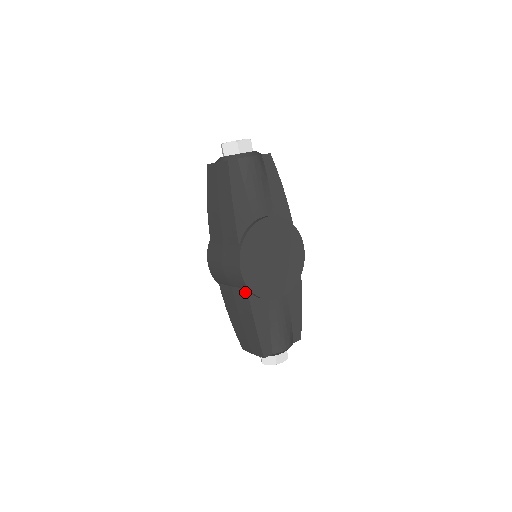
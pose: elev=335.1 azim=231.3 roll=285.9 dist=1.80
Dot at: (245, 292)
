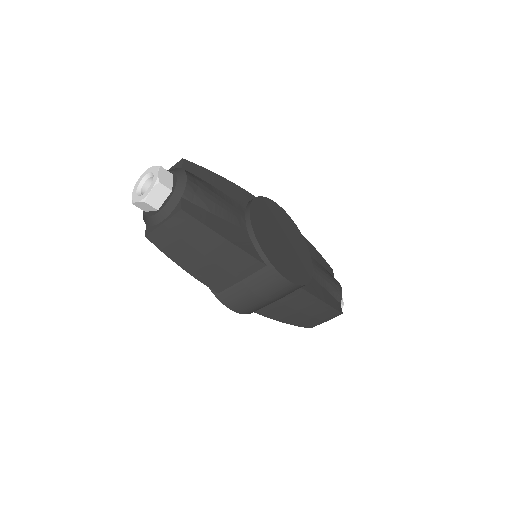
Dot at: (299, 291)
